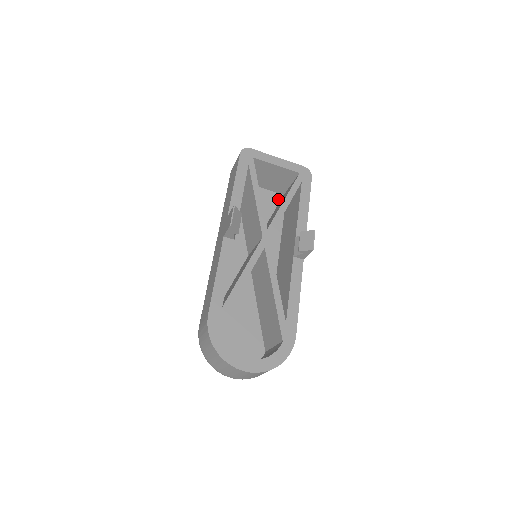
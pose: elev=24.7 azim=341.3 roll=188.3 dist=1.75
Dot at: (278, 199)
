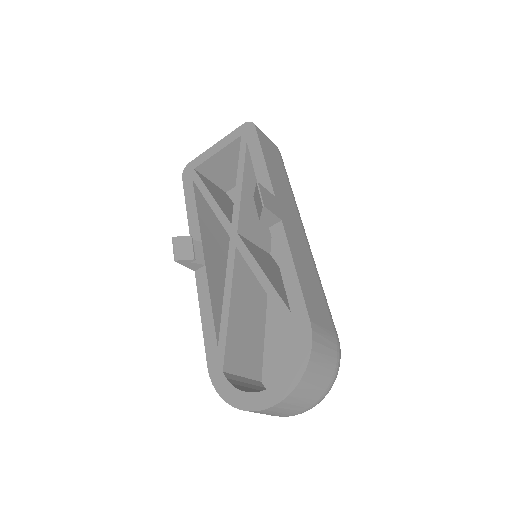
Dot at: occluded
